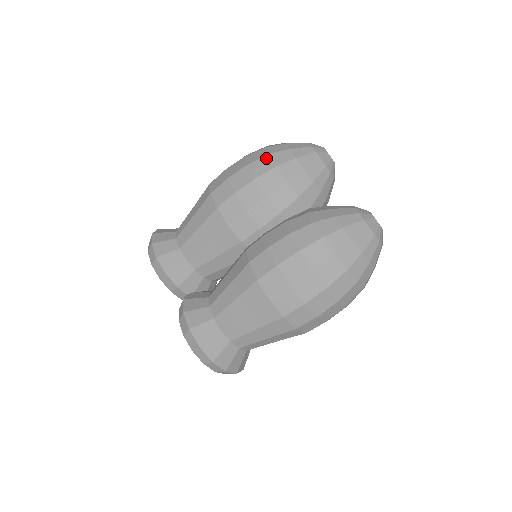
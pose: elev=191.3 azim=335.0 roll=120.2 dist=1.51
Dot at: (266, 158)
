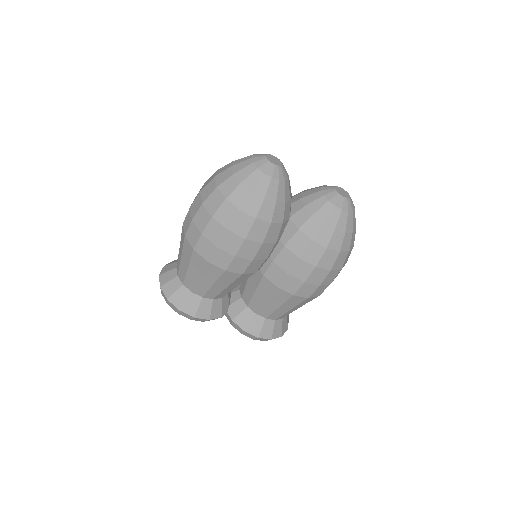
Dot at: (240, 216)
